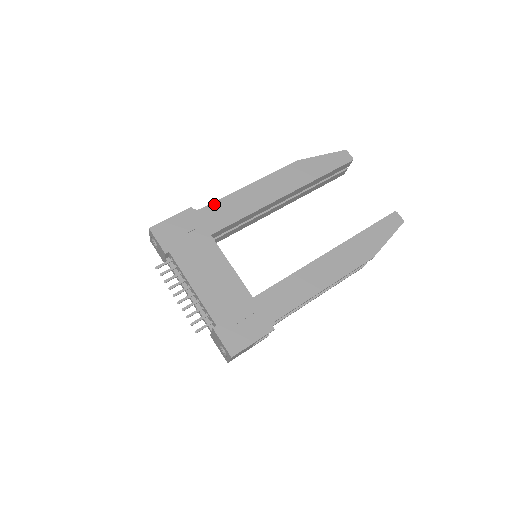
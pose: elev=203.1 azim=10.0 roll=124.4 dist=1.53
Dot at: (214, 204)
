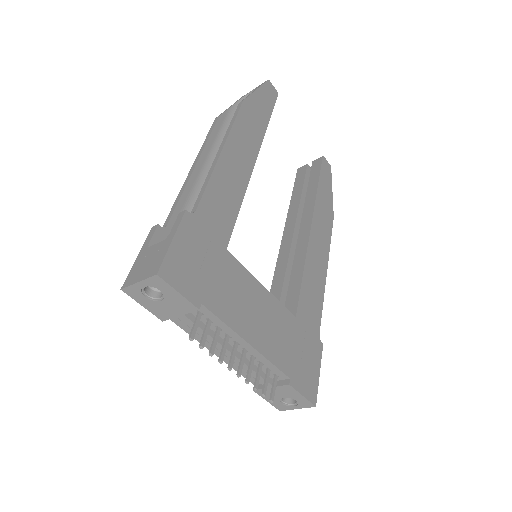
Dot at: (206, 195)
